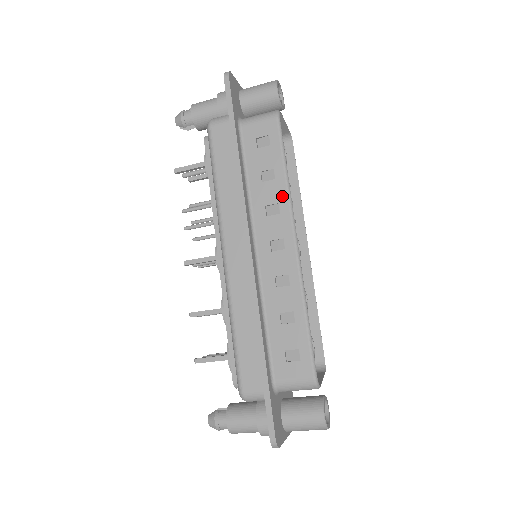
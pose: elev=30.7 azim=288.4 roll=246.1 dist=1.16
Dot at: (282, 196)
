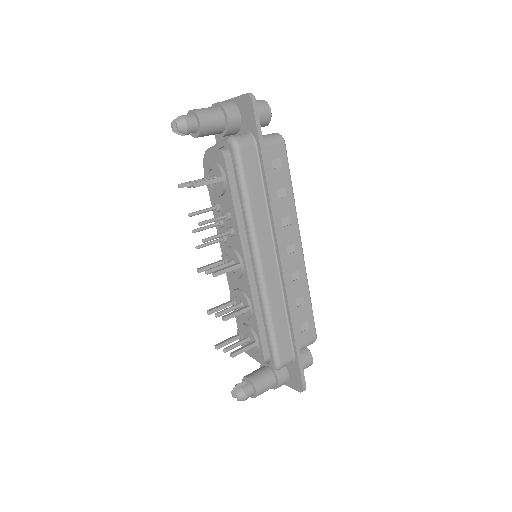
Dot at: (292, 210)
